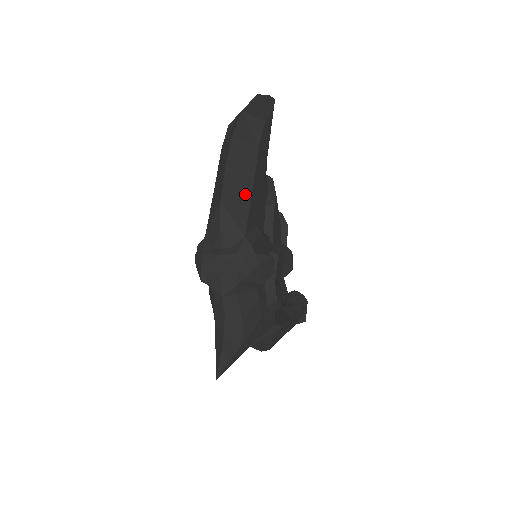
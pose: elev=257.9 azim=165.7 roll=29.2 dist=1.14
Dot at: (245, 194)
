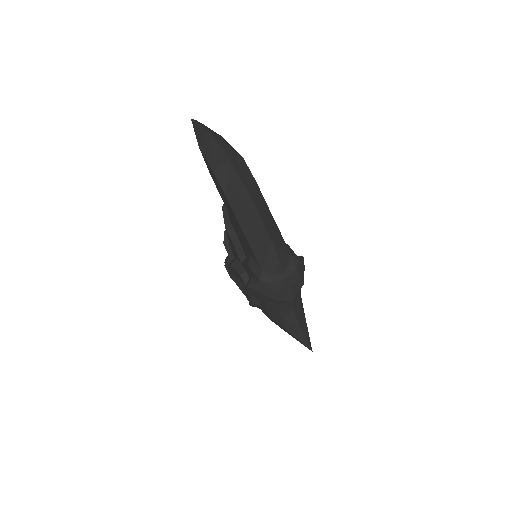
Dot at: (274, 225)
